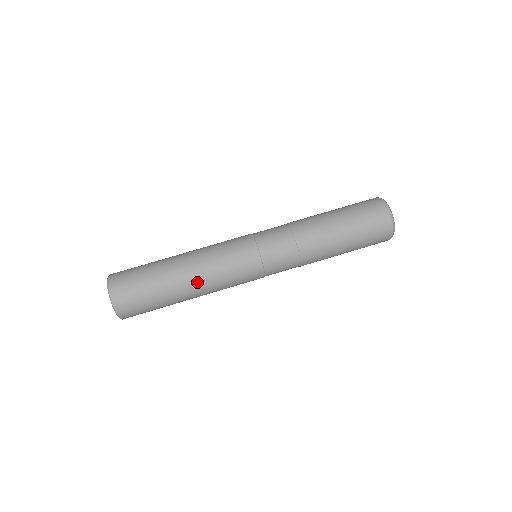
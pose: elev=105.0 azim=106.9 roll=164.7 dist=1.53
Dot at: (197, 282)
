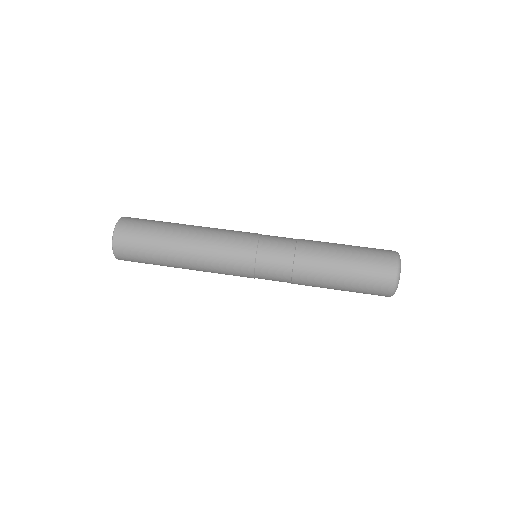
Dot at: (193, 239)
